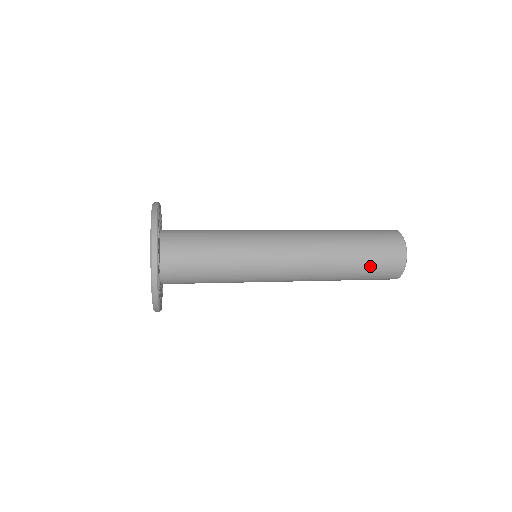
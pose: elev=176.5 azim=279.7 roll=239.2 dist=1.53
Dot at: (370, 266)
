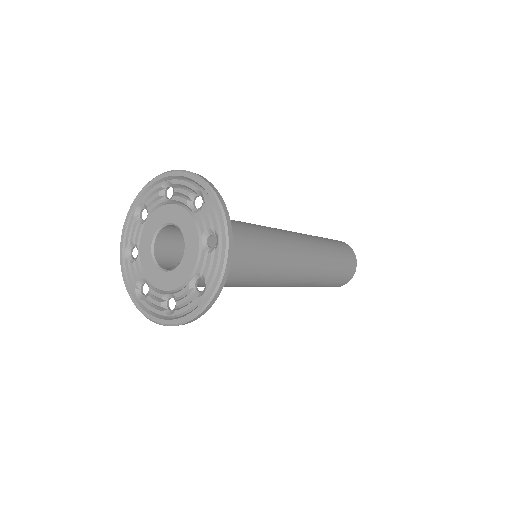
Dot at: (341, 256)
